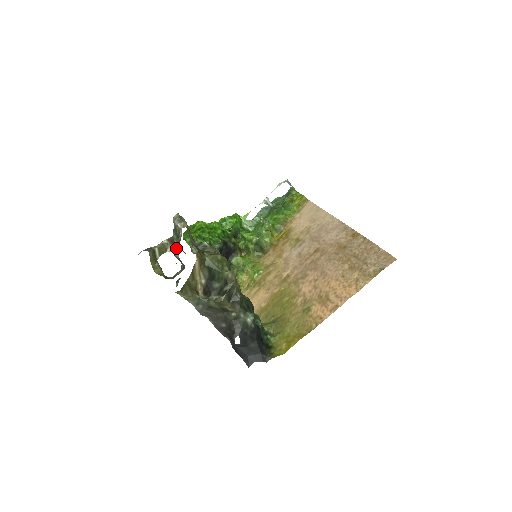
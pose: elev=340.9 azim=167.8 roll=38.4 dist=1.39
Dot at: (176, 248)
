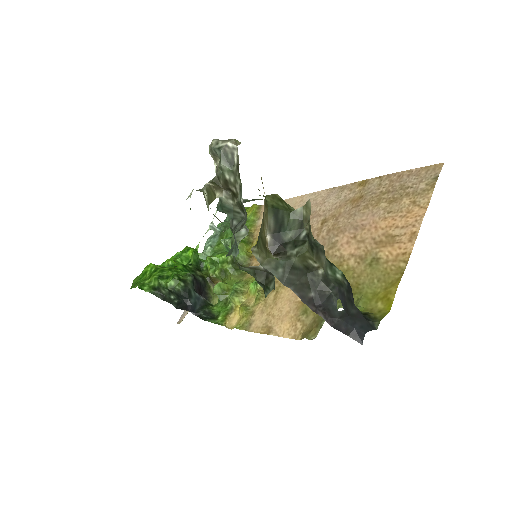
Dot at: (230, 186)
